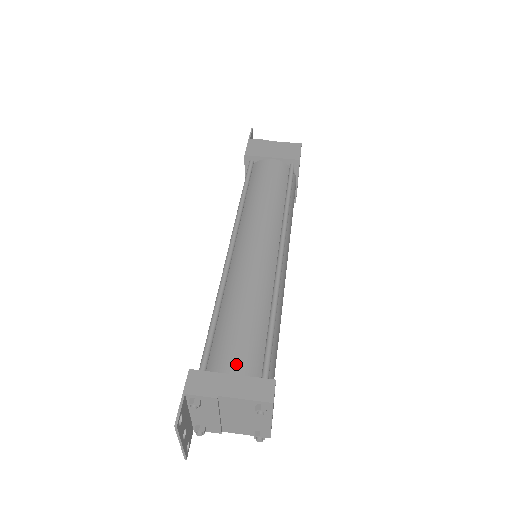
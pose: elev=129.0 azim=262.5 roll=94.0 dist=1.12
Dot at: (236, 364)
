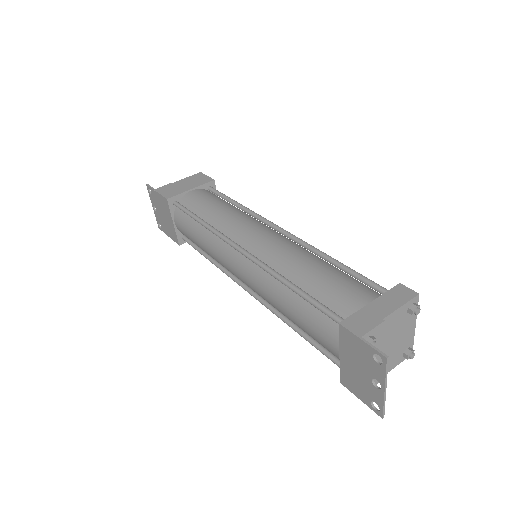
Dot at: (362, 297)
